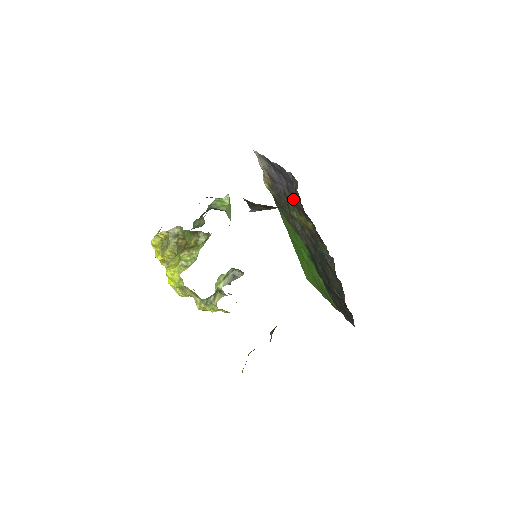
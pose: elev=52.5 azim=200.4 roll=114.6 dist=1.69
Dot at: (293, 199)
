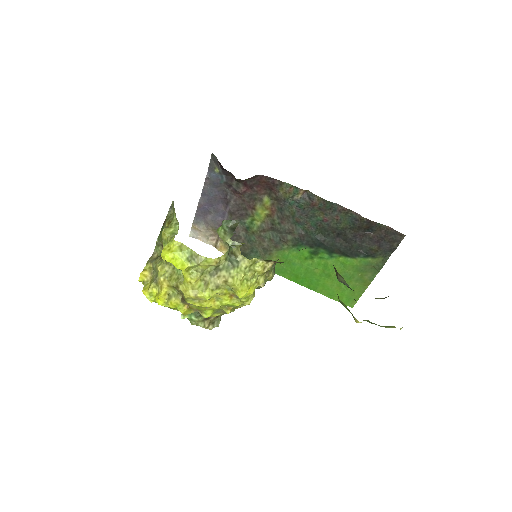
Dot at: (237, 203)
